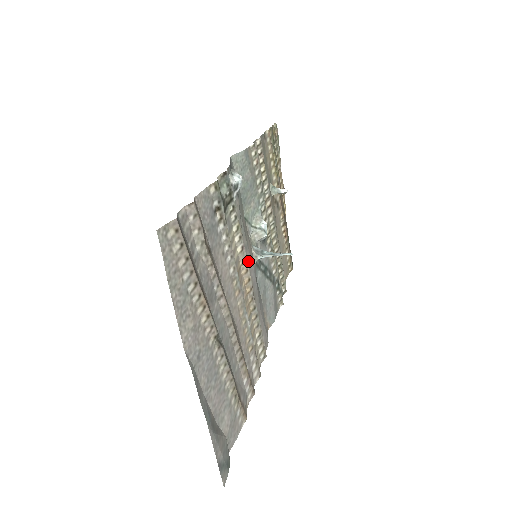
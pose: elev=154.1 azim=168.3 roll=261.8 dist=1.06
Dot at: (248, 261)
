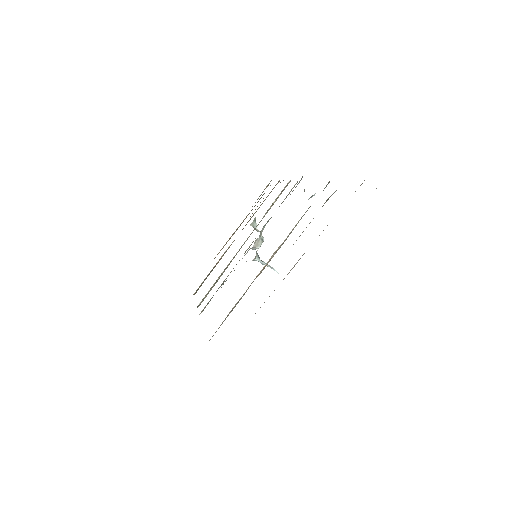
Dot at: occluded
